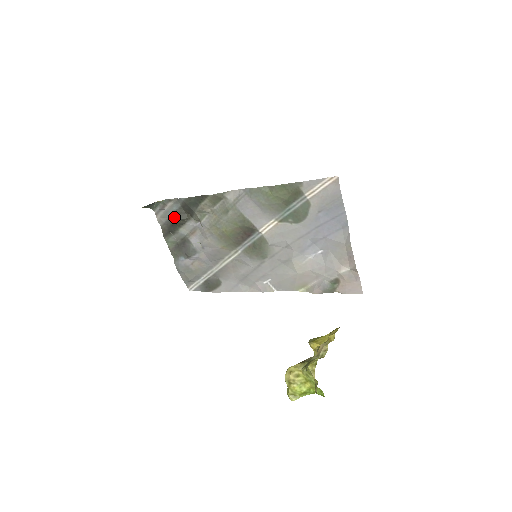
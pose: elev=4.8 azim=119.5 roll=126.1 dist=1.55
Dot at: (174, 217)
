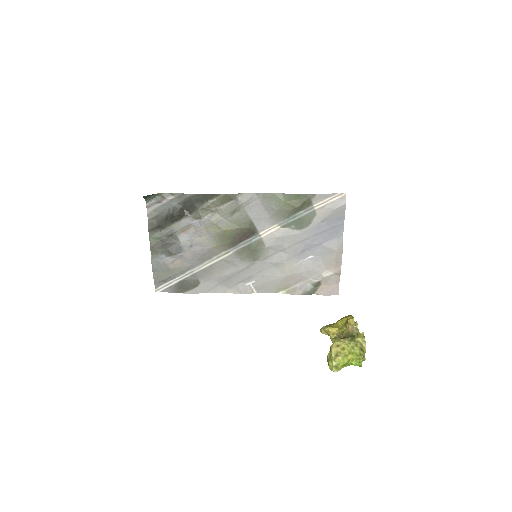
Dot at: (170, 212)
